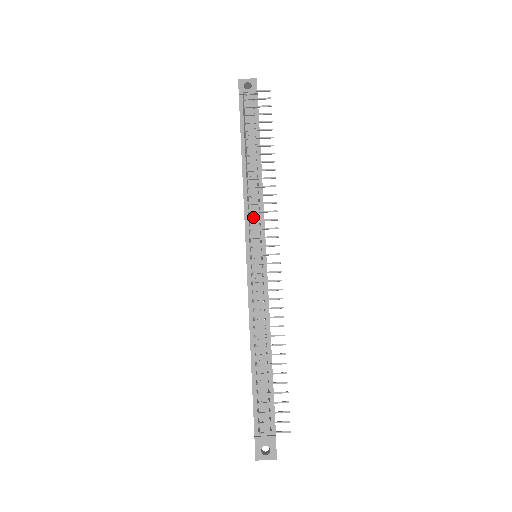
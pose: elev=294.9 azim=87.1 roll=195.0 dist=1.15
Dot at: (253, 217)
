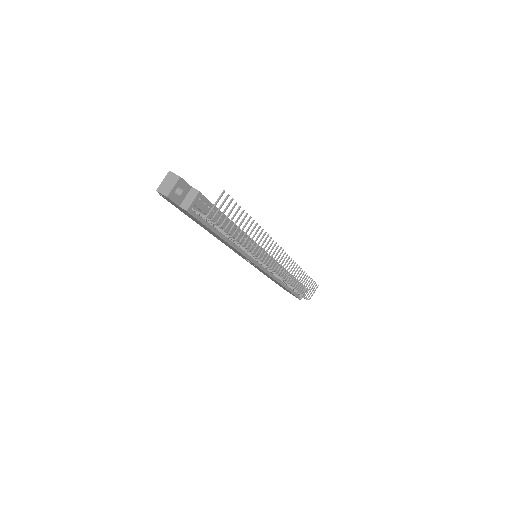
Dot at: (253, 253)
